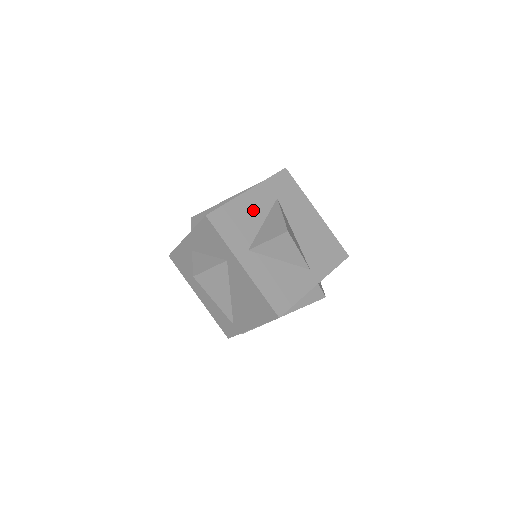
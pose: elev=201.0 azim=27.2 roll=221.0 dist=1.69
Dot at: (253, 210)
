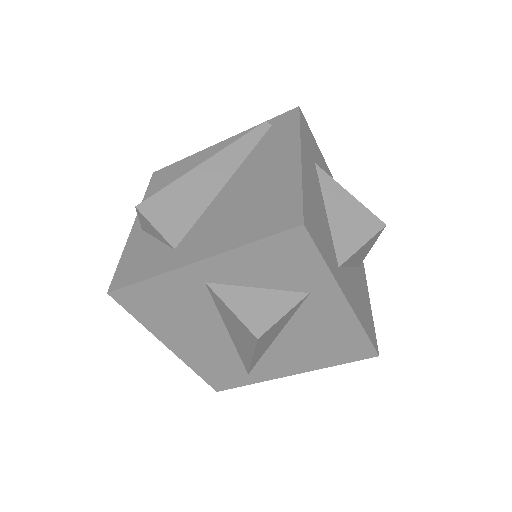
Dot at: (315, 192)
